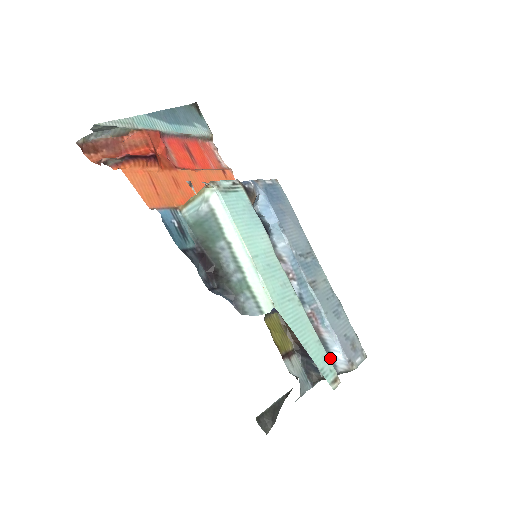
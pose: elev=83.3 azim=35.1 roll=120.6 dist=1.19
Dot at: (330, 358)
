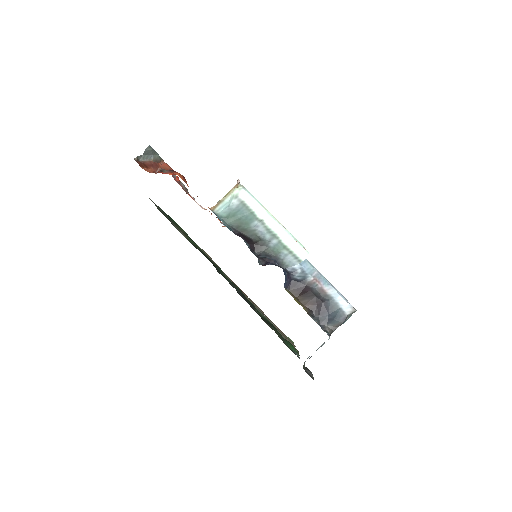
Dot at: (338, 307)
